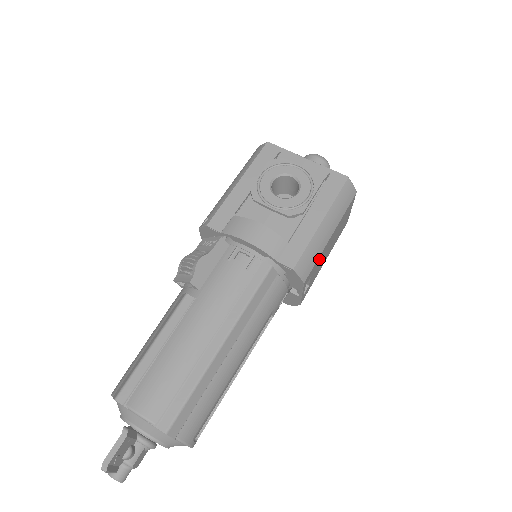
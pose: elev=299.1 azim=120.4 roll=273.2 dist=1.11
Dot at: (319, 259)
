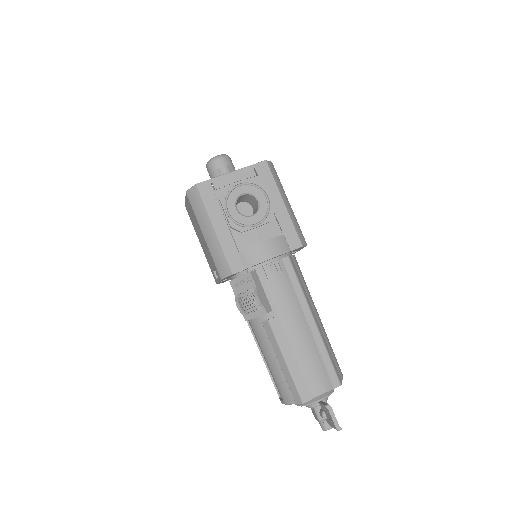
Dot at: occluded
